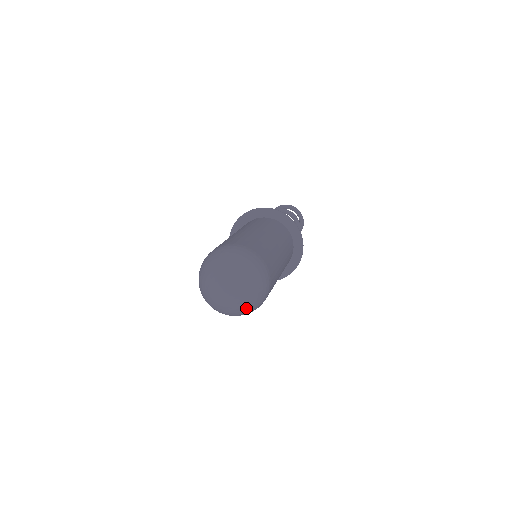
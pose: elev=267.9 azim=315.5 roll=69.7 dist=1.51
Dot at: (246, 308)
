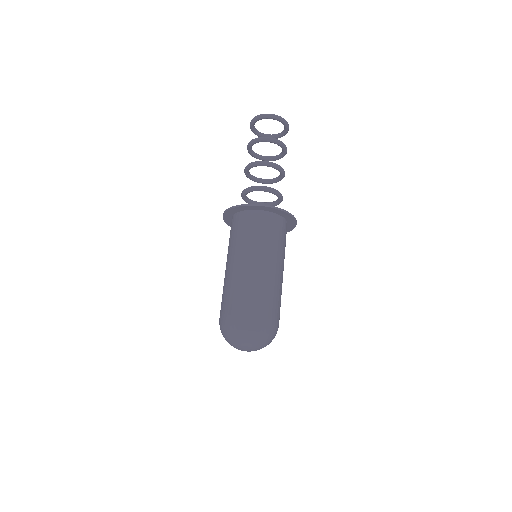
Dot at: (268, 344)
